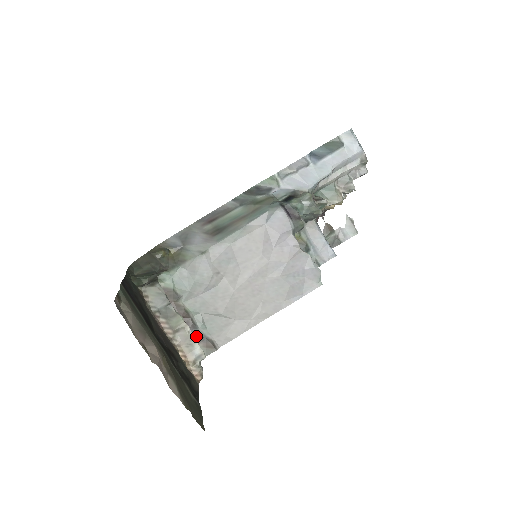
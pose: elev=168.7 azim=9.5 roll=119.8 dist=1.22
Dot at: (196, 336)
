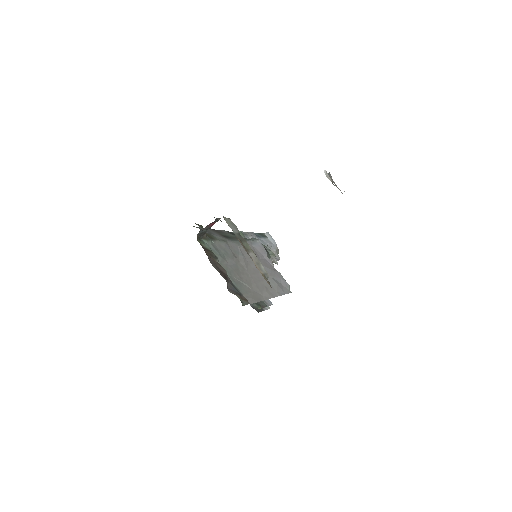
Dot at: (233, 289)
